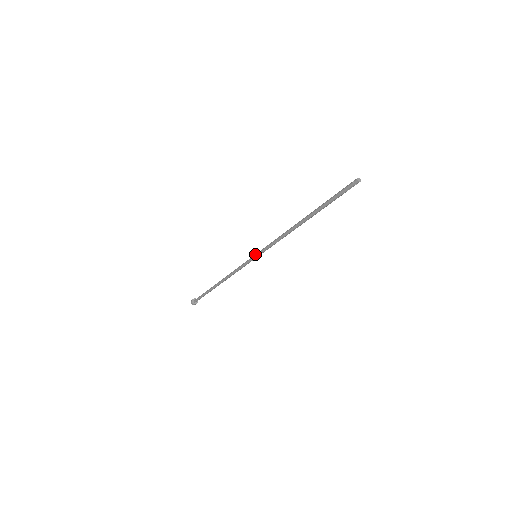
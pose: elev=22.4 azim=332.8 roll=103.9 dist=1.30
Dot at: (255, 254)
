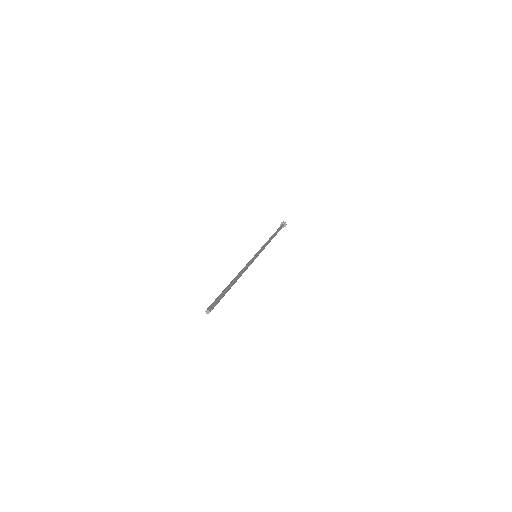
Dot at: occluded
